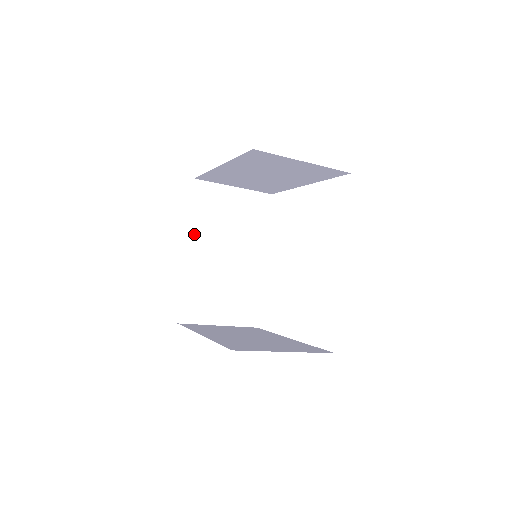
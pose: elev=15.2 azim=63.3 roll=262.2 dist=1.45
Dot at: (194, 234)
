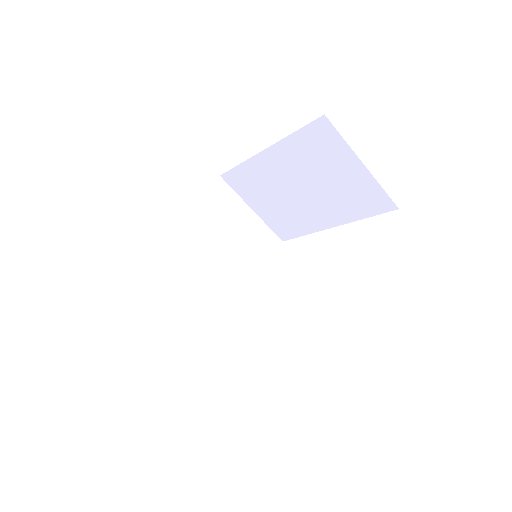
Dot at: (191, 223)
